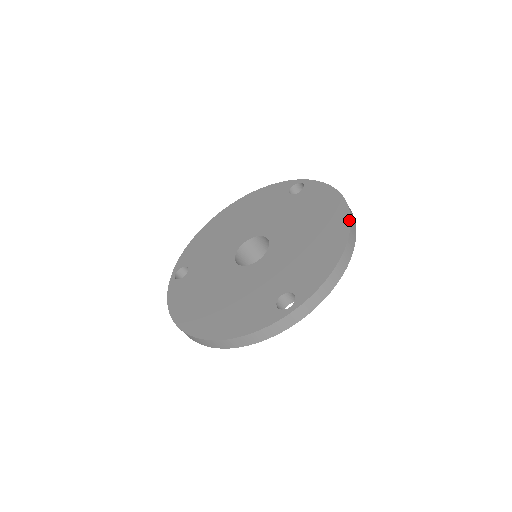
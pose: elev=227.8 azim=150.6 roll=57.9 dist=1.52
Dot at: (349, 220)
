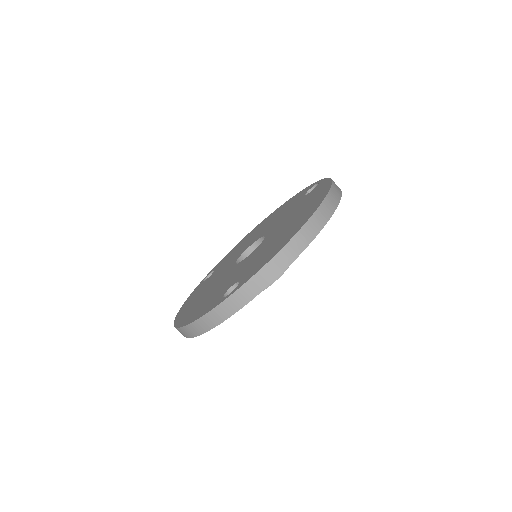
Dot at: (316, 208)
